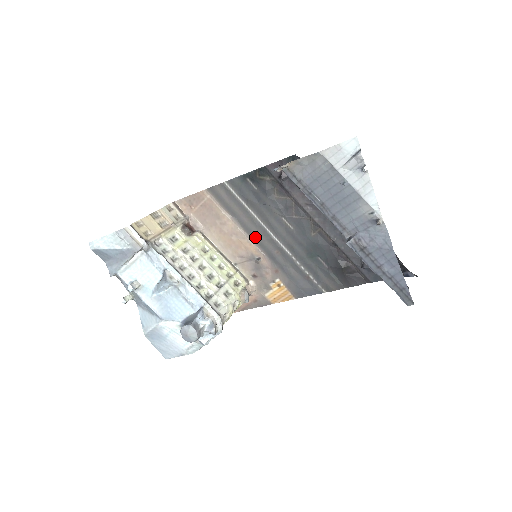
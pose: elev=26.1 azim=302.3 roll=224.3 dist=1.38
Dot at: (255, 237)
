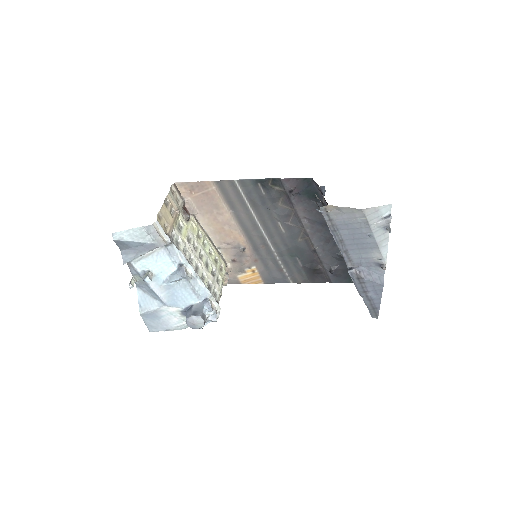
Dot at: (247, 231)
